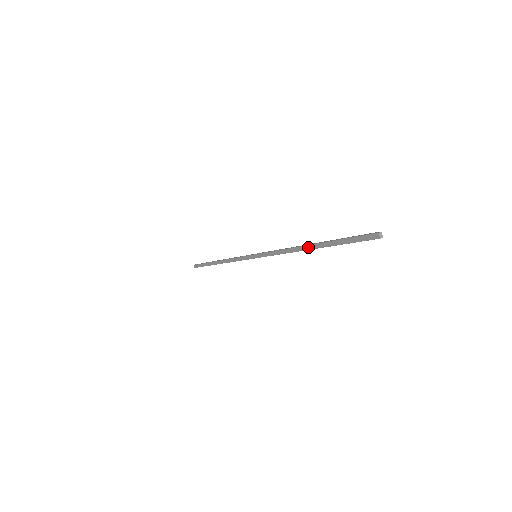
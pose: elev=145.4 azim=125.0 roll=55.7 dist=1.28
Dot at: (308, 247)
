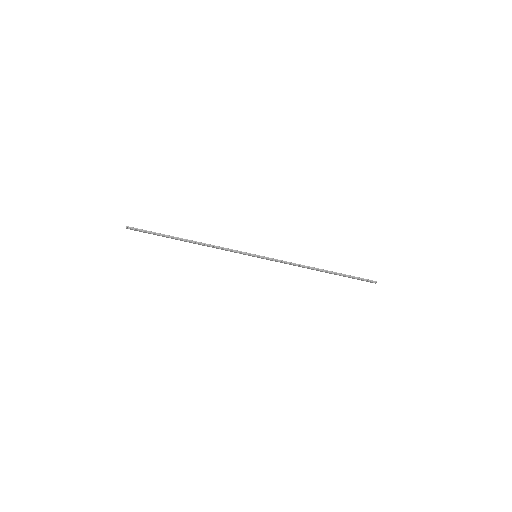
Dot at: (321, 271)
